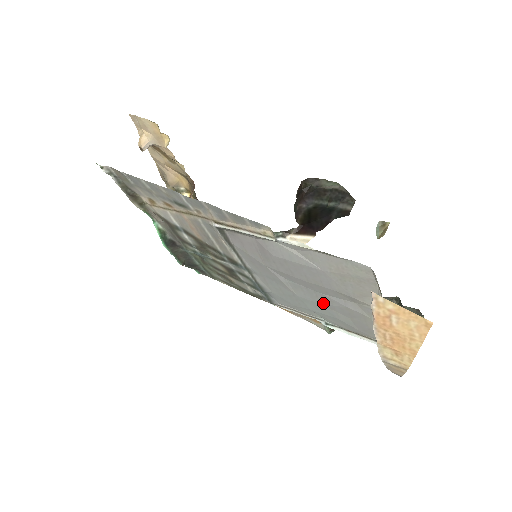
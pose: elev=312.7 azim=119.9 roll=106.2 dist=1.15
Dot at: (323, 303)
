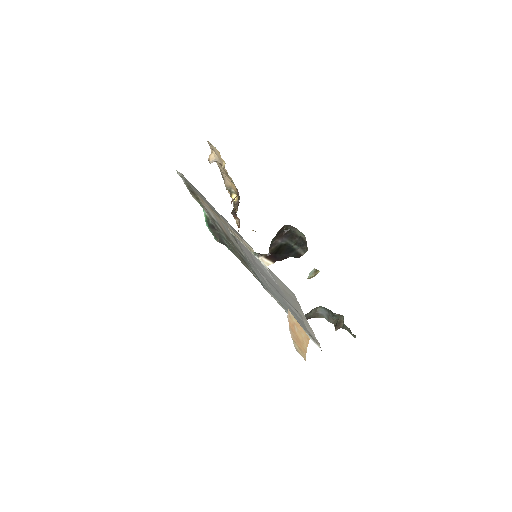
Dot at: (283, 302)
